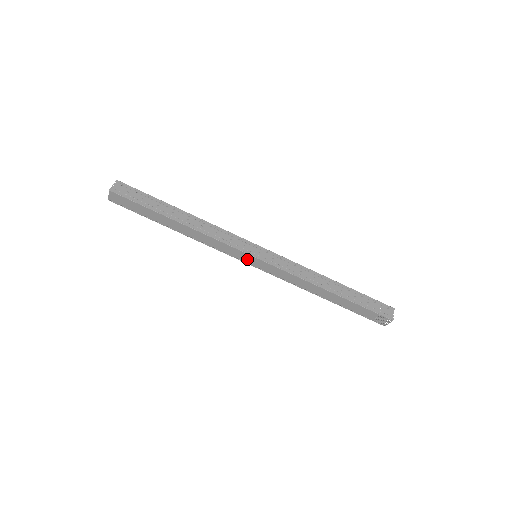
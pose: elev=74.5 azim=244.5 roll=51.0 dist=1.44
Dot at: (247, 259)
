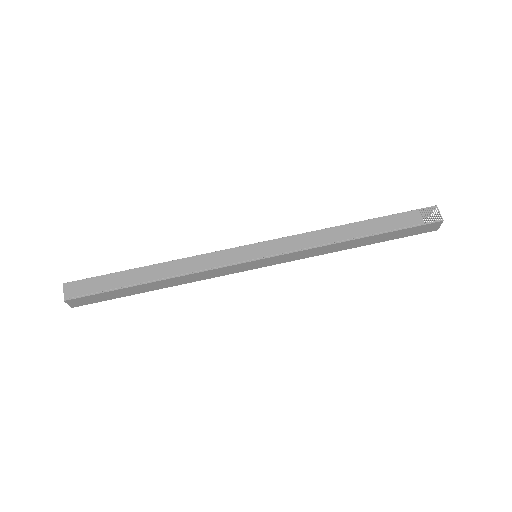
Dot at: (247, 255)
